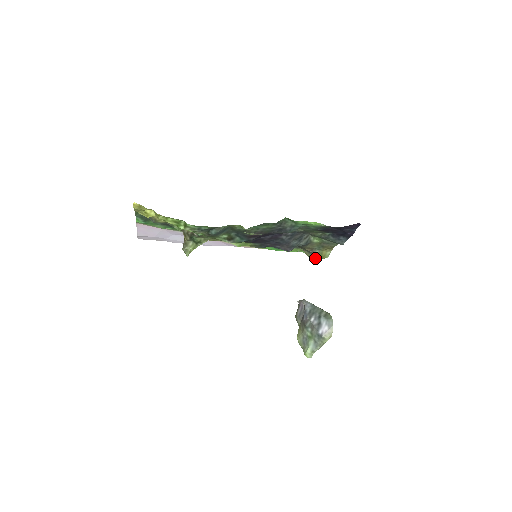
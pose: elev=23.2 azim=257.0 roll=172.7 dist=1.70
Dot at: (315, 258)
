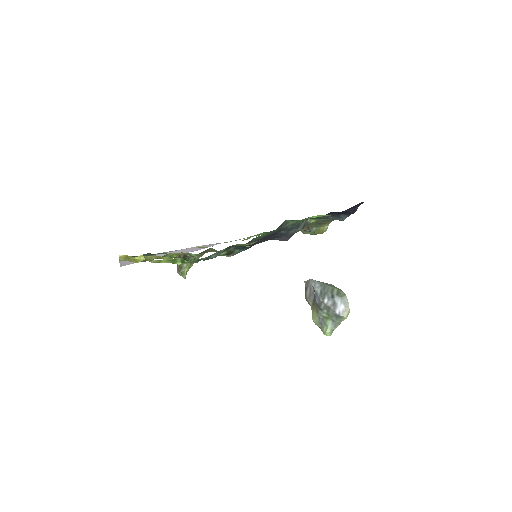
Dot at: (312, 234)
